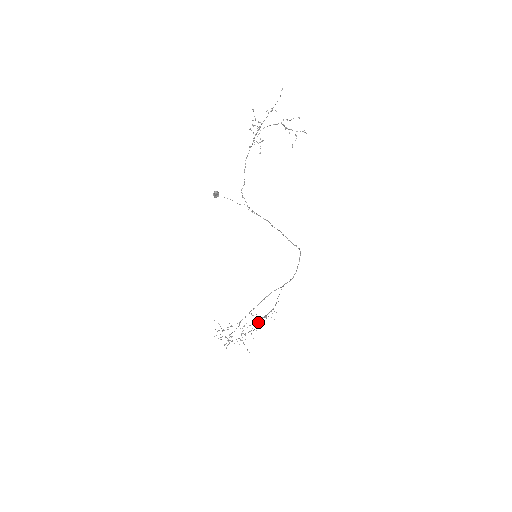
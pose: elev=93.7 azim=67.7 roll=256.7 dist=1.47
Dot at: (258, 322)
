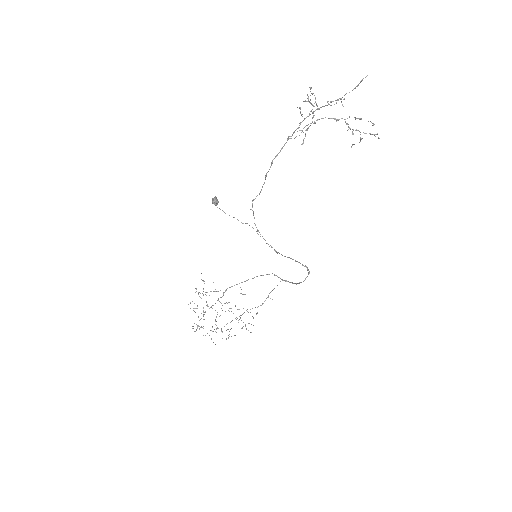
Dot at: occluded
